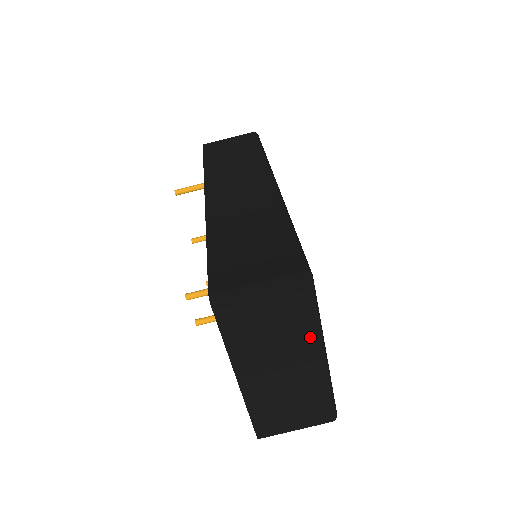
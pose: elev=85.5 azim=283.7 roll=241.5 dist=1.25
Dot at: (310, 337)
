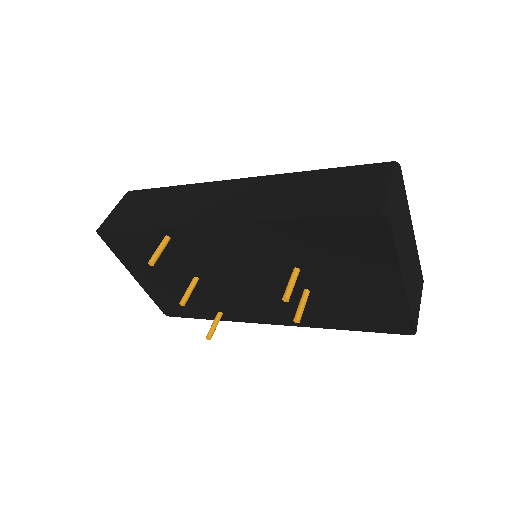
Dot at: (409, 214)
